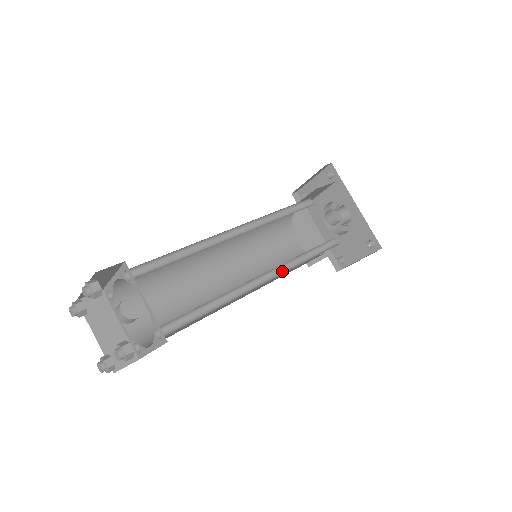
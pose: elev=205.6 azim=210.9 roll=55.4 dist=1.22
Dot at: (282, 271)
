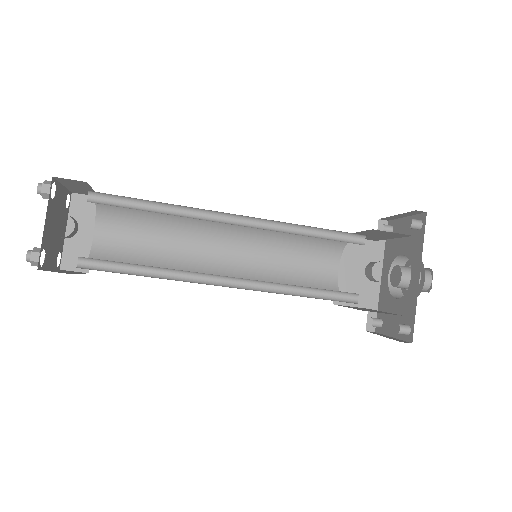
Dot at: (259, 287)
